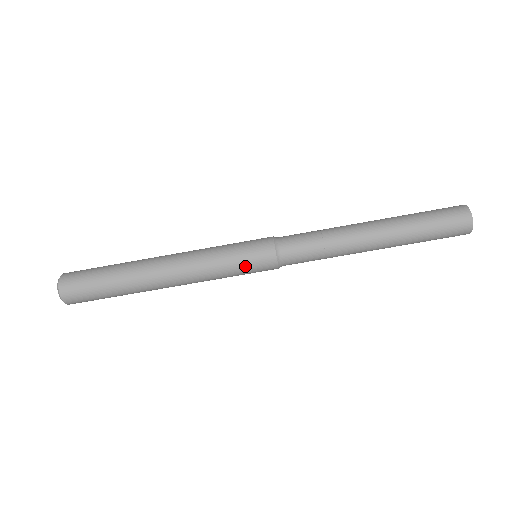
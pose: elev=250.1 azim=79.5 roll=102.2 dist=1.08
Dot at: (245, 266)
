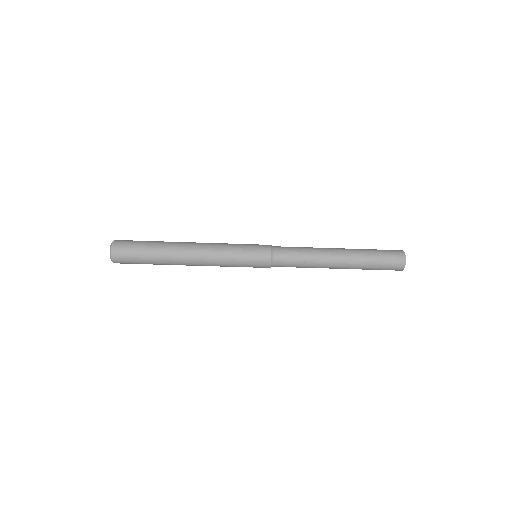
Dot at: (248, 257)
